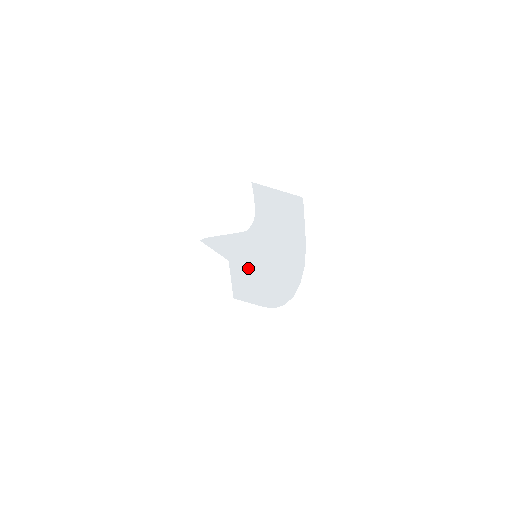
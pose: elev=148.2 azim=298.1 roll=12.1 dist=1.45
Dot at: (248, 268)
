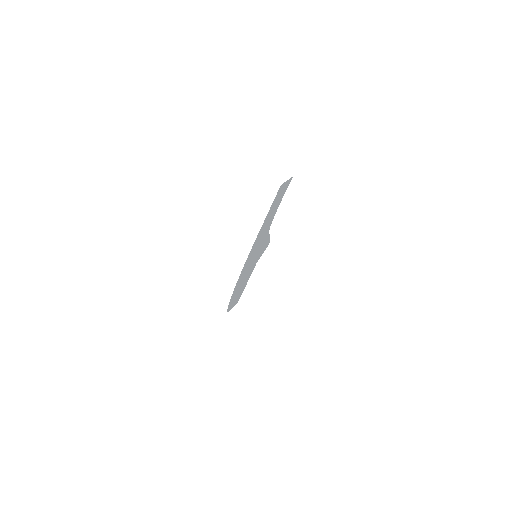
Dot at: occluded
